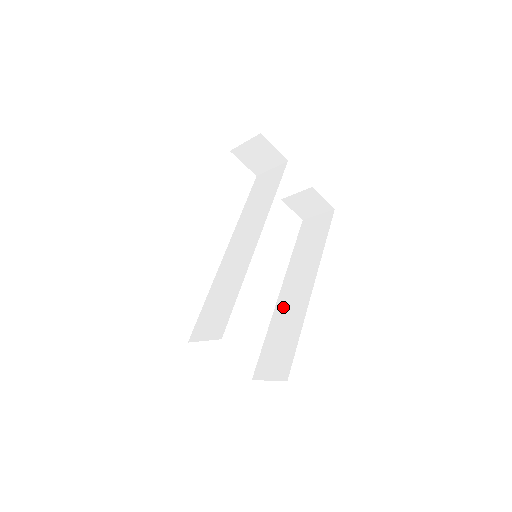
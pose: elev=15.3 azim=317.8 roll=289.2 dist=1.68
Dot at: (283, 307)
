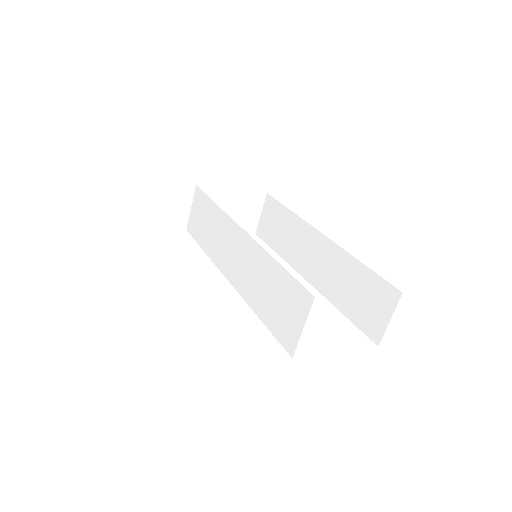
Dot at: (323, 279)
